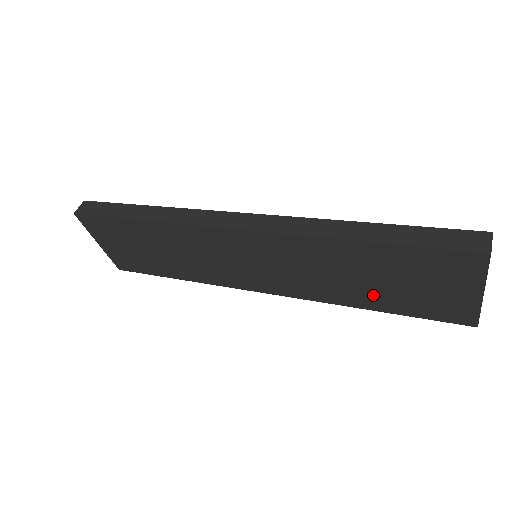
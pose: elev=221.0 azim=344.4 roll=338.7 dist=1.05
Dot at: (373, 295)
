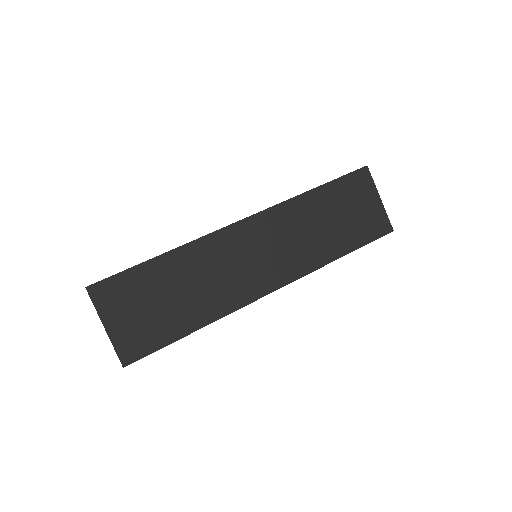
Dot at: (338, 238)
